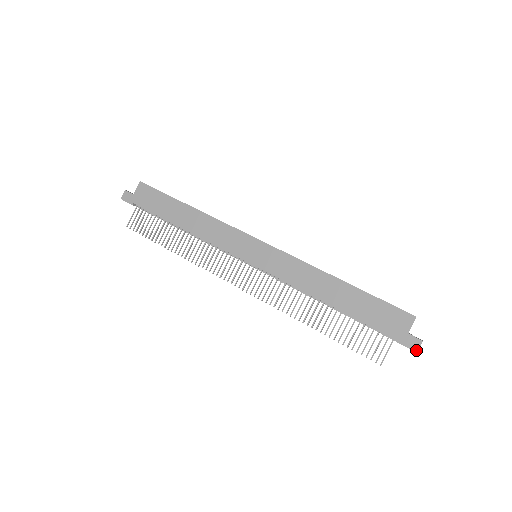
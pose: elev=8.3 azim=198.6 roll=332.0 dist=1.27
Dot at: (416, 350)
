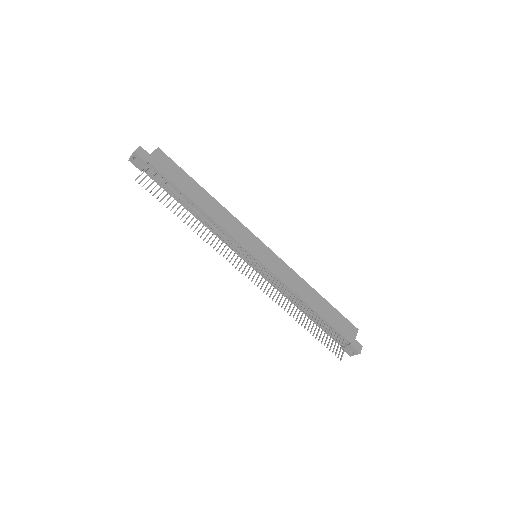
Dot at: (360, 352)
